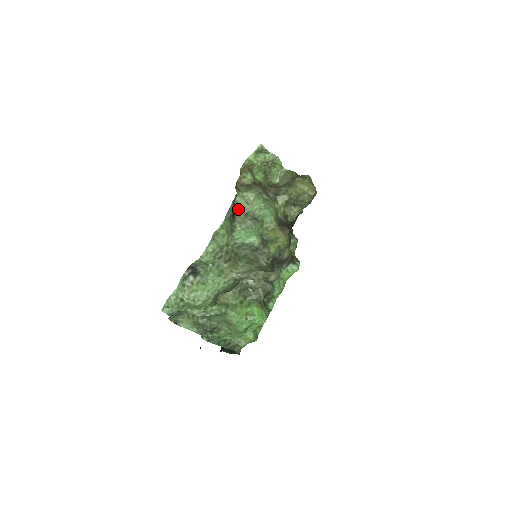
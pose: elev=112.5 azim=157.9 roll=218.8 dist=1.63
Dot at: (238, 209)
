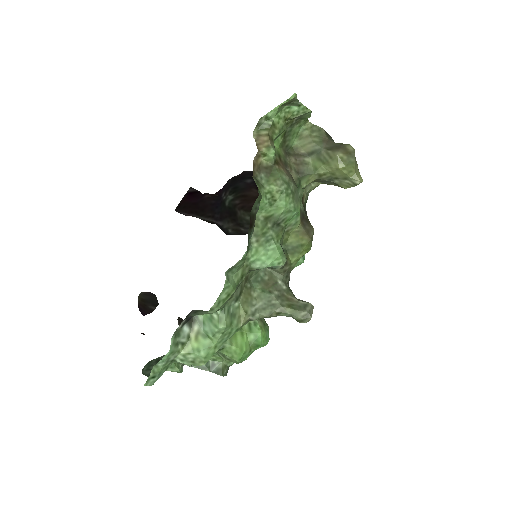
Dot at: occluded
